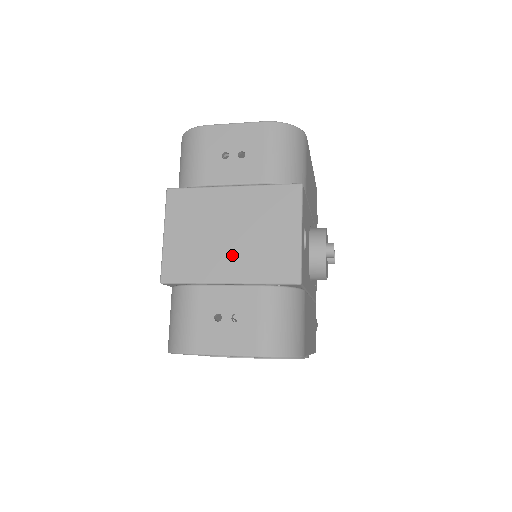
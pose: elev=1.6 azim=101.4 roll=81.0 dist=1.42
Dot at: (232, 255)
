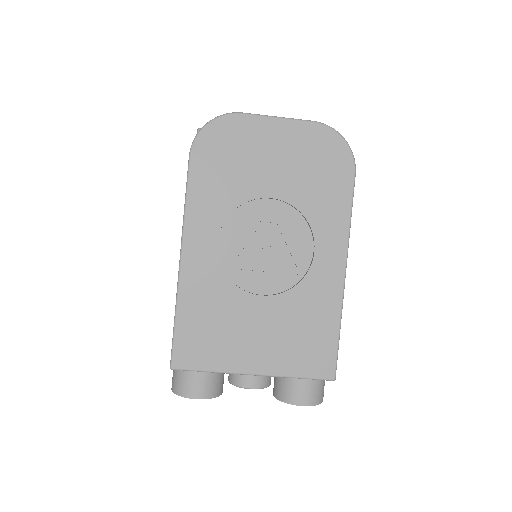
Dot at: occluded
